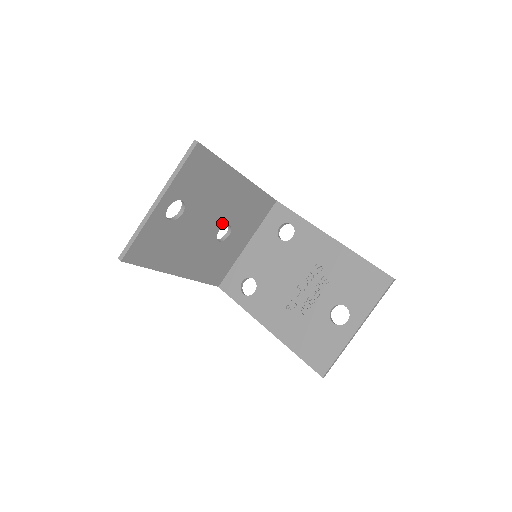
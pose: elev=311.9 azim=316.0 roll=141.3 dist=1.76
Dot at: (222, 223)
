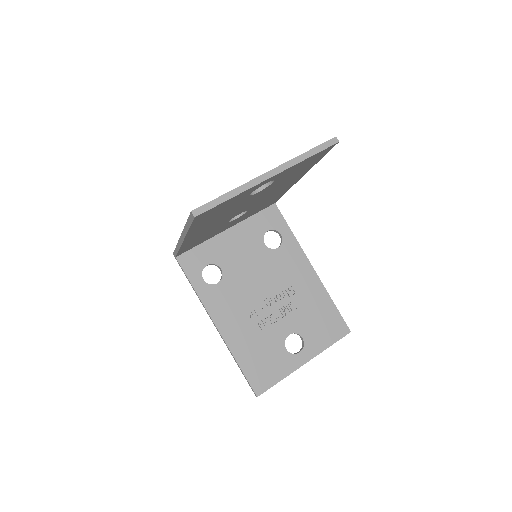
Dot at: (249, 208)
